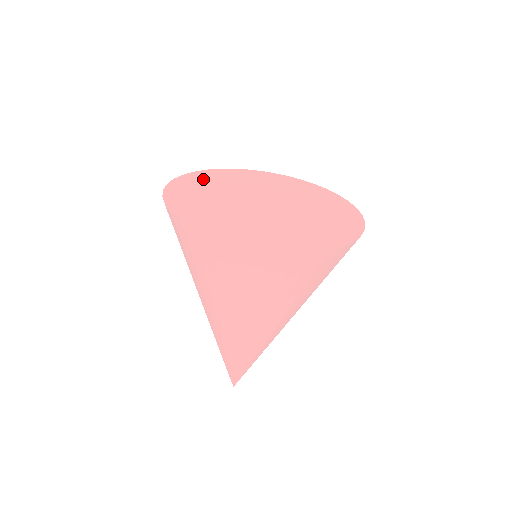
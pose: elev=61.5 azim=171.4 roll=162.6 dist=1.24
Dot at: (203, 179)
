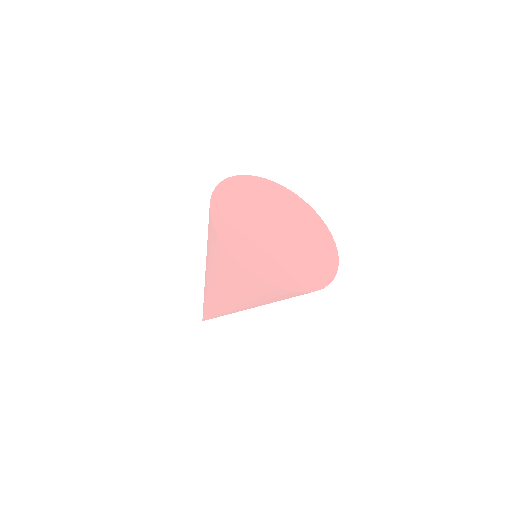
Dot at: (228, 199)
